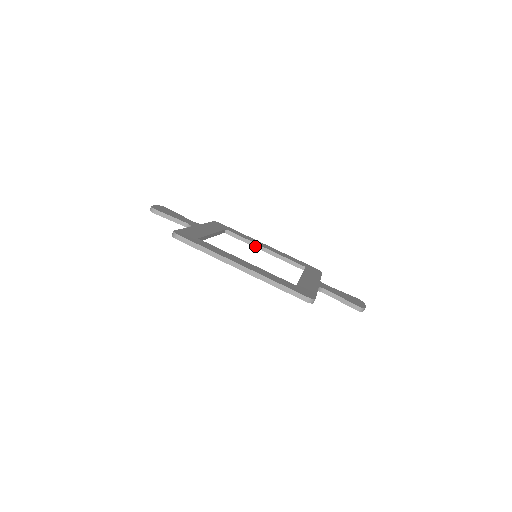
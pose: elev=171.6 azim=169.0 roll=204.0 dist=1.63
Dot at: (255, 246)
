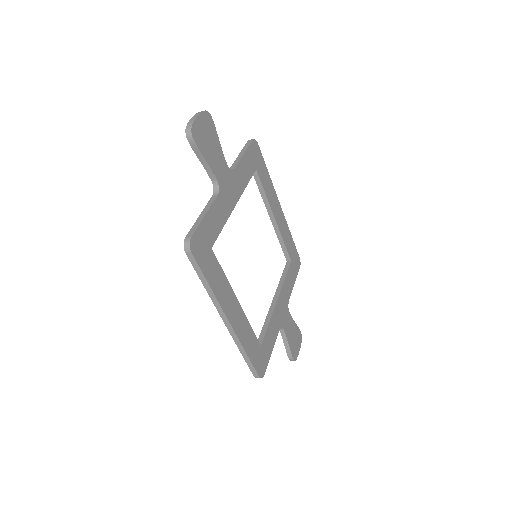
Dot at: (268, 208)
